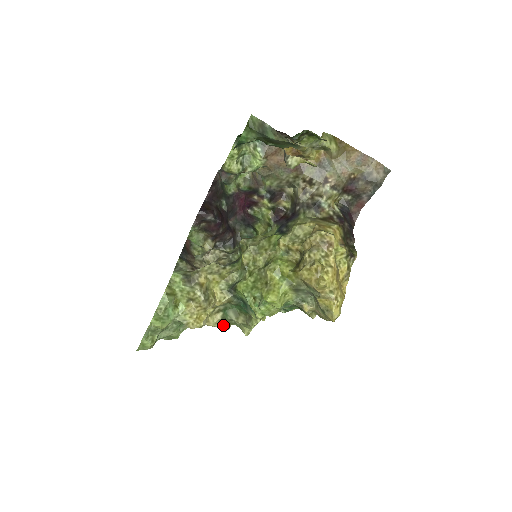
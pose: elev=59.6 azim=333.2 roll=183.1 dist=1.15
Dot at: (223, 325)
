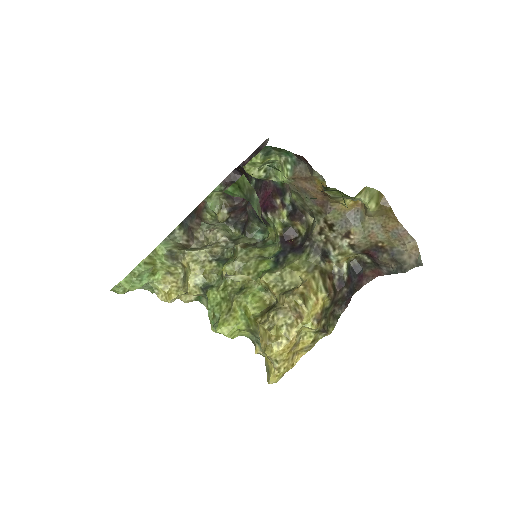
Dot at: occluded
